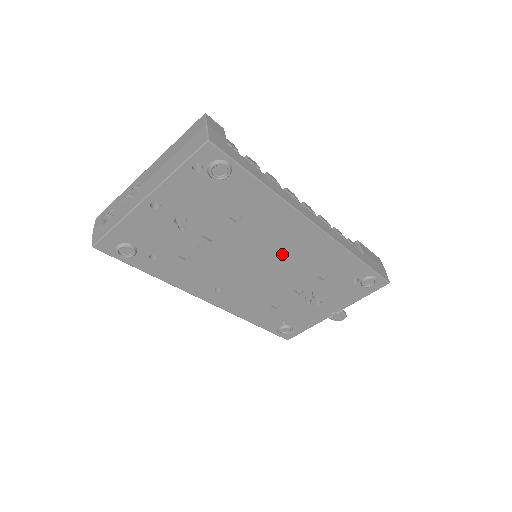
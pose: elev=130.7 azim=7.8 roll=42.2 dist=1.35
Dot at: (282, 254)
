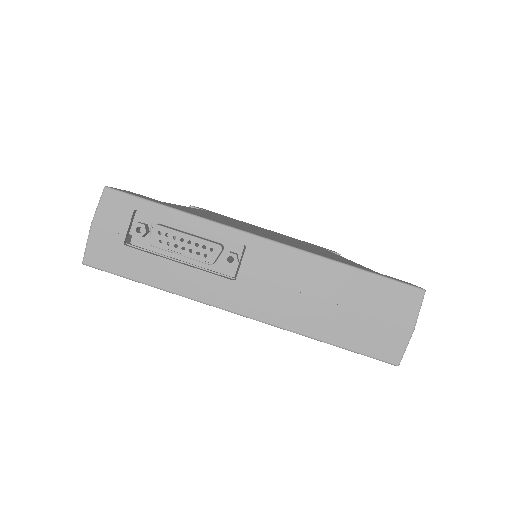
Dot at: occluded
